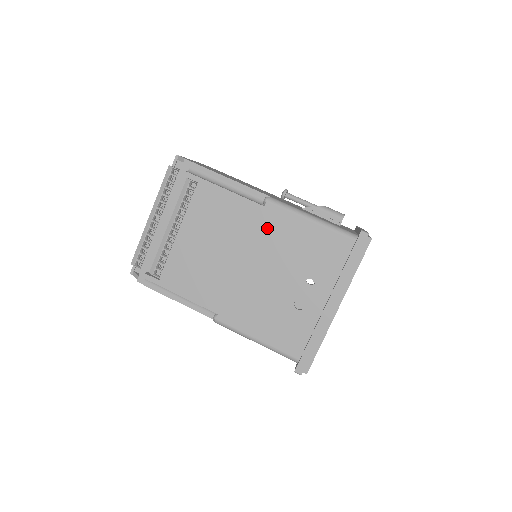
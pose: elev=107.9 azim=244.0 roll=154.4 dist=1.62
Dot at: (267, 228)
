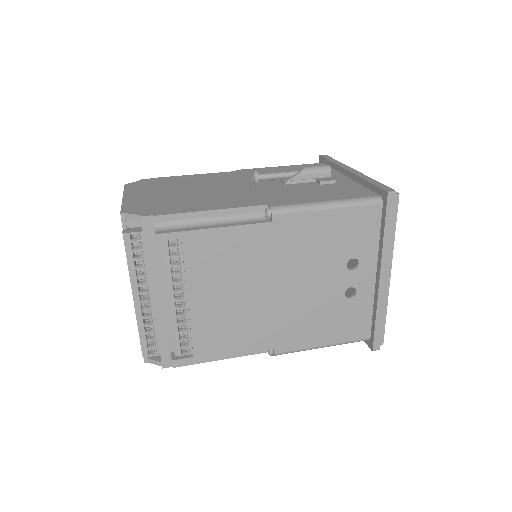
Dot at: (285, 242)
